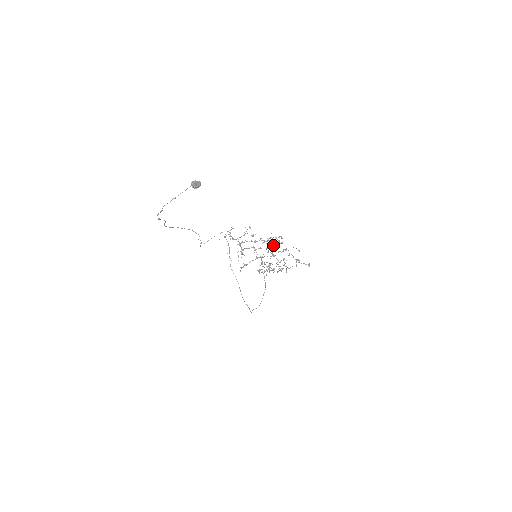
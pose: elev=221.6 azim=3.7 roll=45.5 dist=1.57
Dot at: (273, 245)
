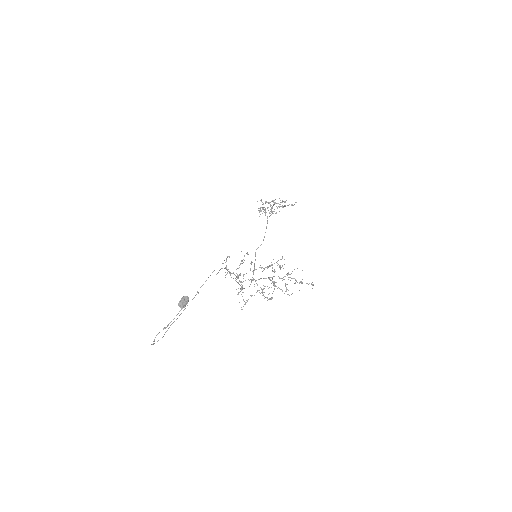
Dot at: (274, 271)
